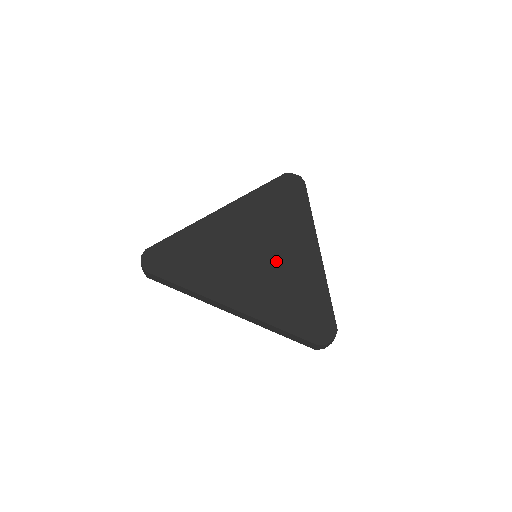
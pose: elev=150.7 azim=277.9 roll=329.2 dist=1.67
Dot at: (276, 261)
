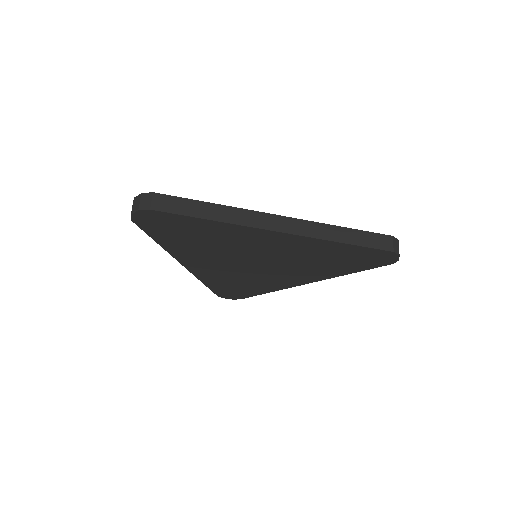
Dot at: occluded
